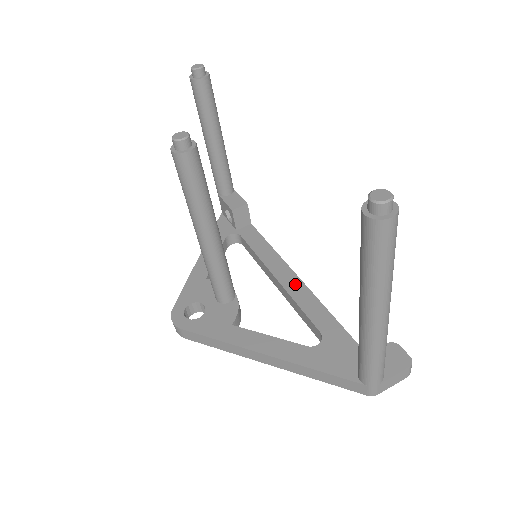
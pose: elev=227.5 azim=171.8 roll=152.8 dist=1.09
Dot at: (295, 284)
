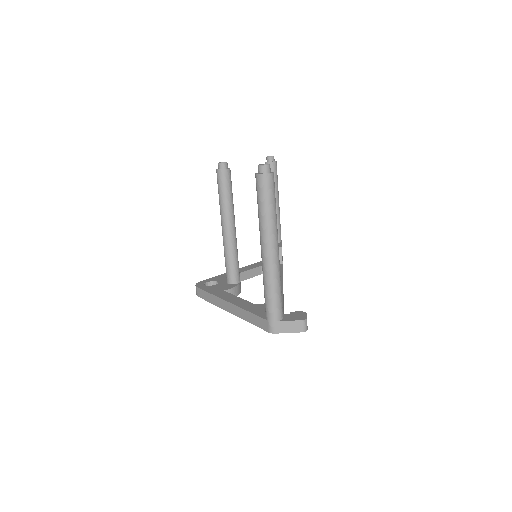
Dot at: occluded
